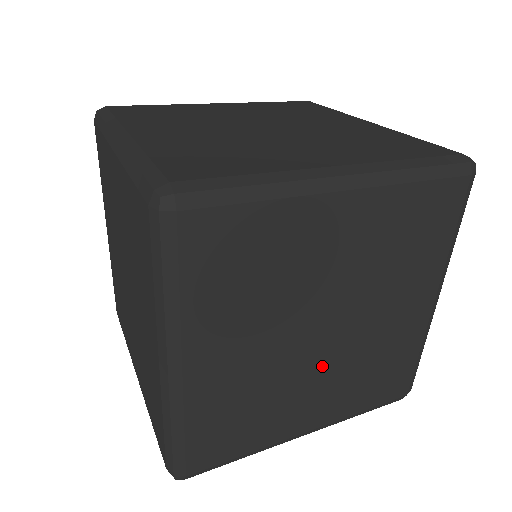
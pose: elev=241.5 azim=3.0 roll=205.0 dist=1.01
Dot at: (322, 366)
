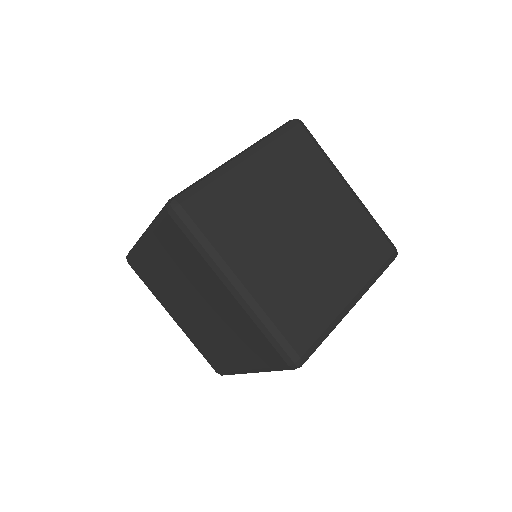
Dot at: (319, 252)
